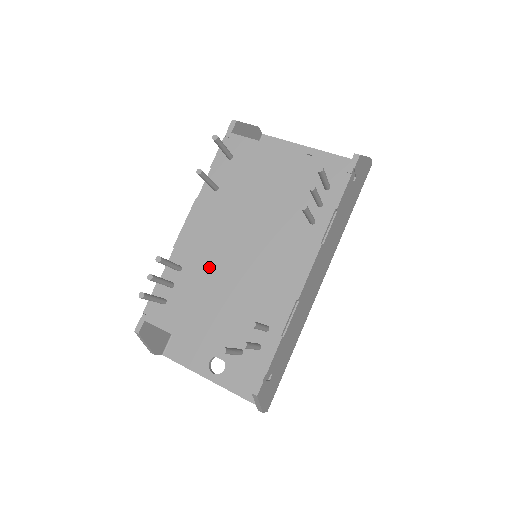
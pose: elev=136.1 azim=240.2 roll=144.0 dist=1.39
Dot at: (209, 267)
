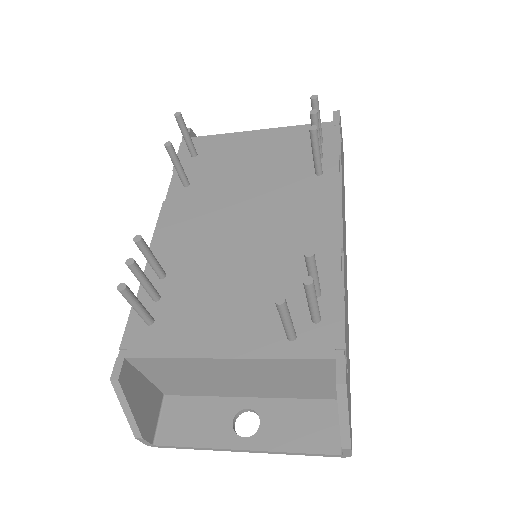
Dot at: (205, 259)
